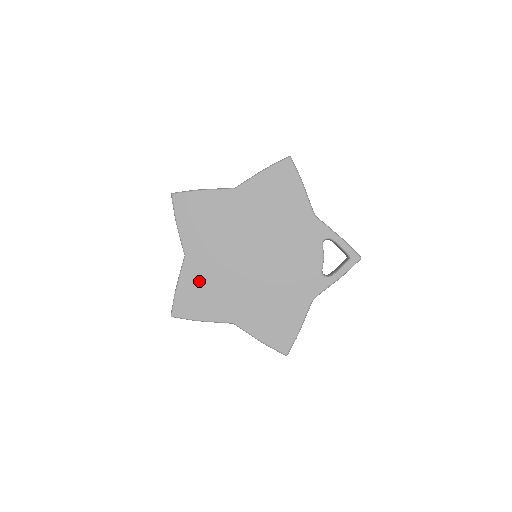
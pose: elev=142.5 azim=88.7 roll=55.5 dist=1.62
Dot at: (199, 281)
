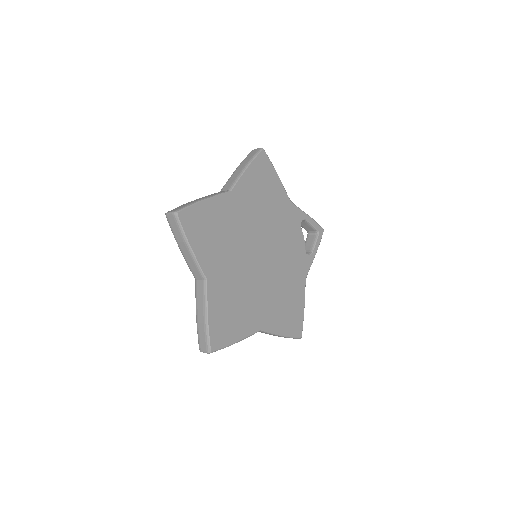
Dot at: (225, 302)
